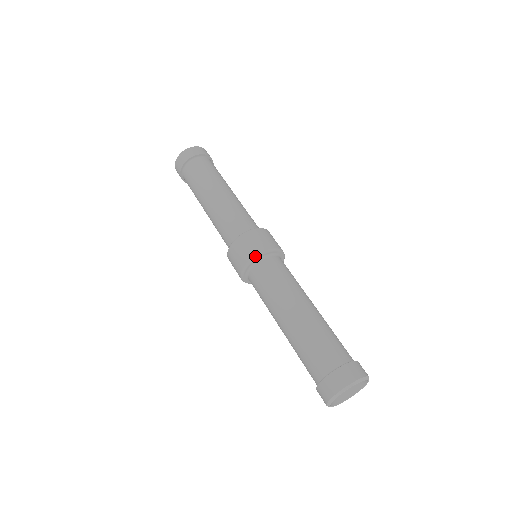
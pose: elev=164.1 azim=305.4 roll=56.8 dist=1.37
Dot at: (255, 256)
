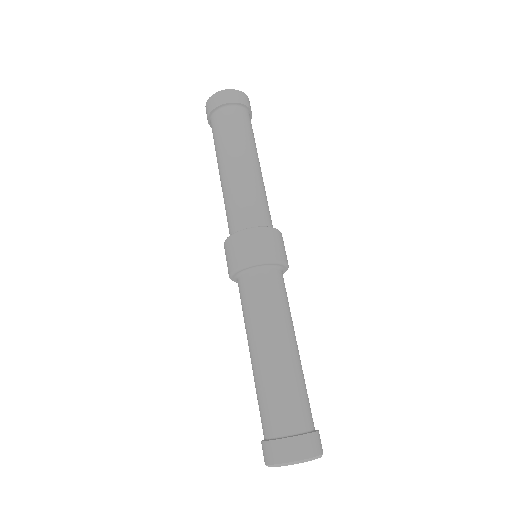
Dot at: (283, 261)
